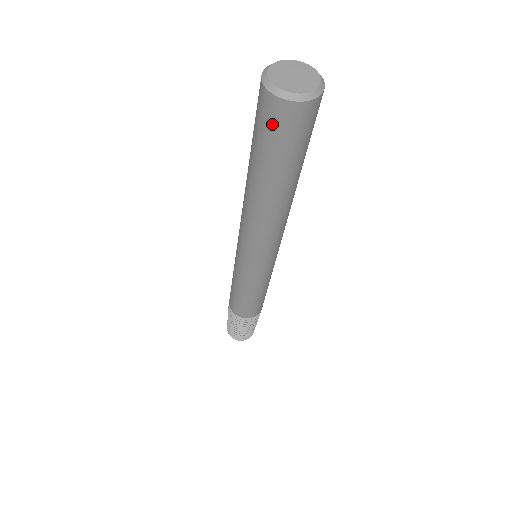
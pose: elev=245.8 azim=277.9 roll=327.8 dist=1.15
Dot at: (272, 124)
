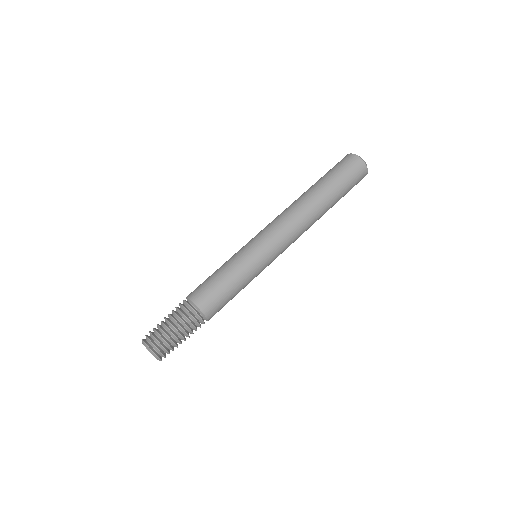
Dot at: (347, 164)
